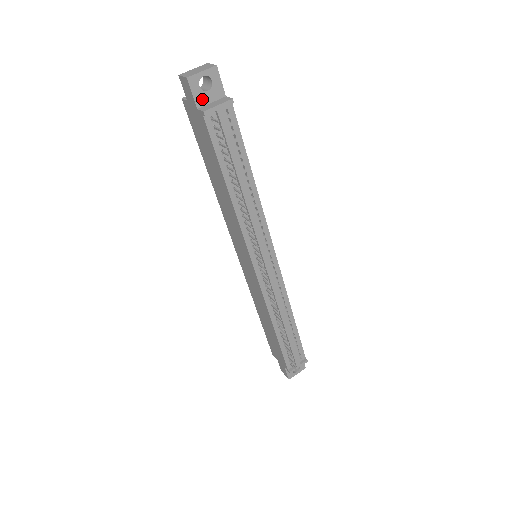
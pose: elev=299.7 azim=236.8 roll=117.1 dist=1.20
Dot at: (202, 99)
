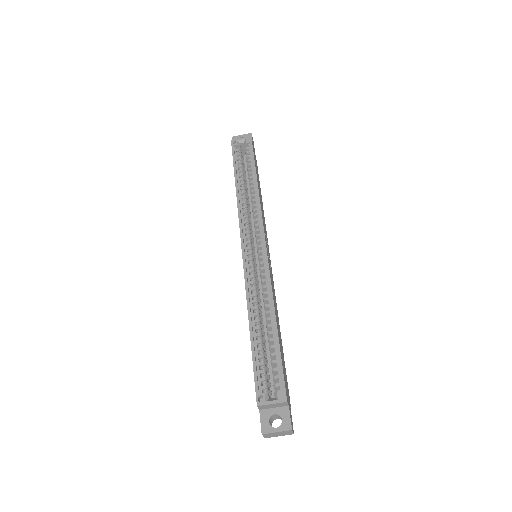
Dot at: occluded
